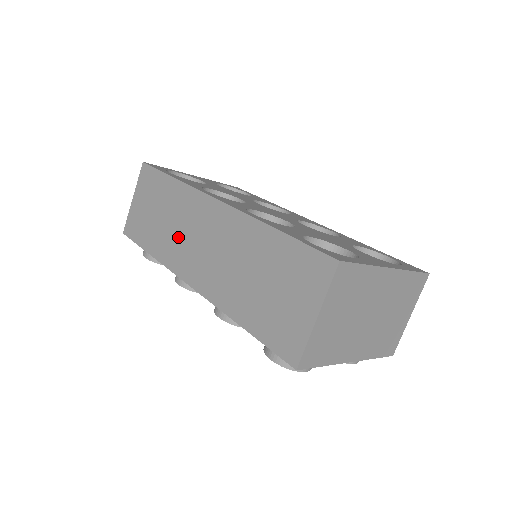
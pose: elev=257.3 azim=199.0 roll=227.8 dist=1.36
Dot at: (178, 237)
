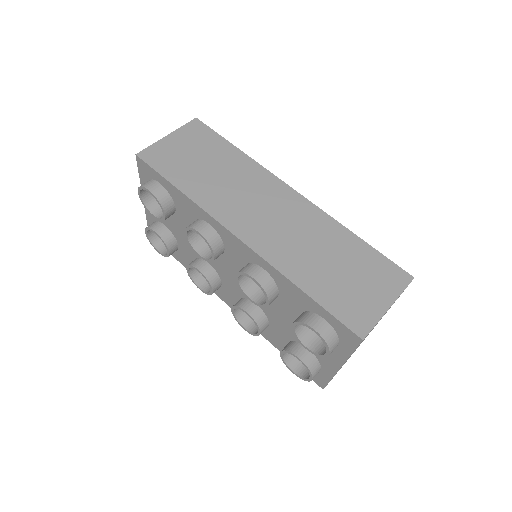
Dot at: (233, 194)
